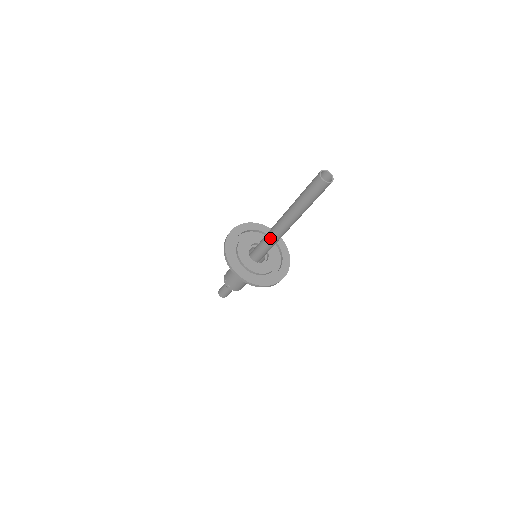
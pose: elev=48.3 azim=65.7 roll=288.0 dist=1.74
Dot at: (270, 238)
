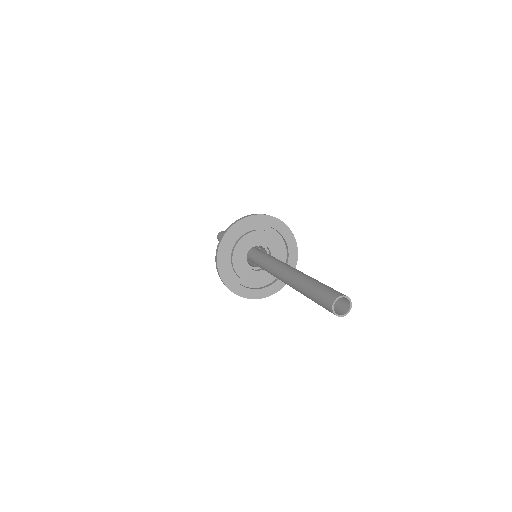
Dot at: (271, 274)
